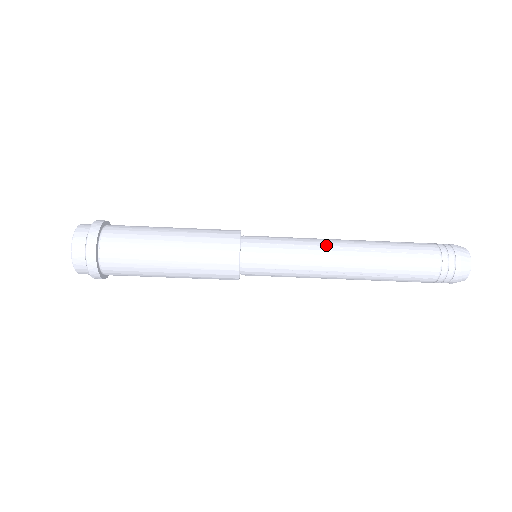
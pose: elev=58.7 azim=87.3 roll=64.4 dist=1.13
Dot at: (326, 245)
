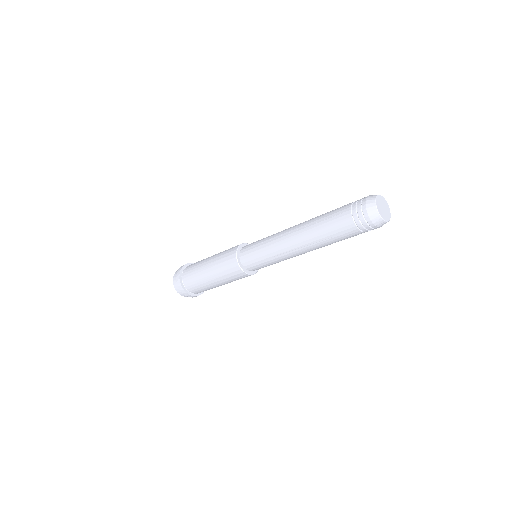
Dot at: (281, 234)
